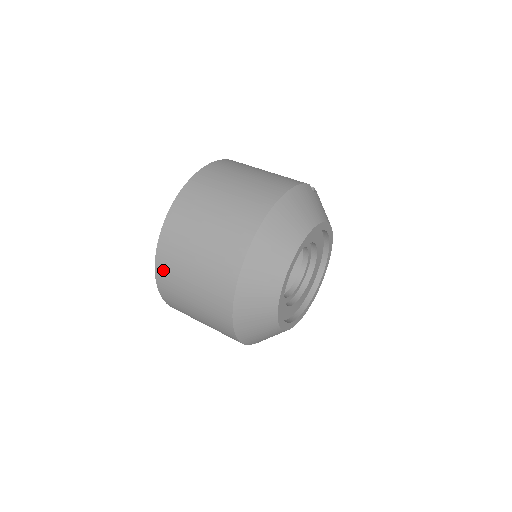
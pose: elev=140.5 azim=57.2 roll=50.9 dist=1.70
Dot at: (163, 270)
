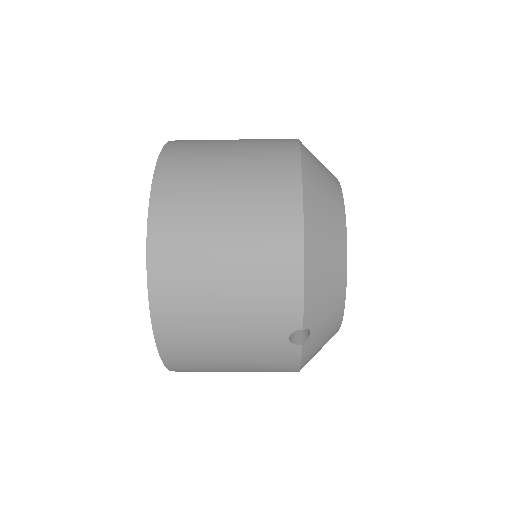
Dot at: (168, 188)
